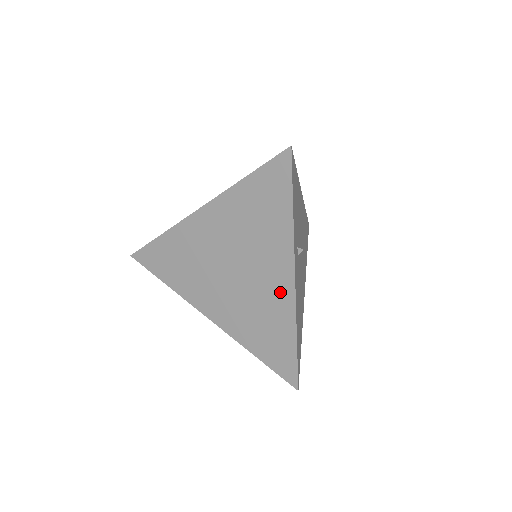
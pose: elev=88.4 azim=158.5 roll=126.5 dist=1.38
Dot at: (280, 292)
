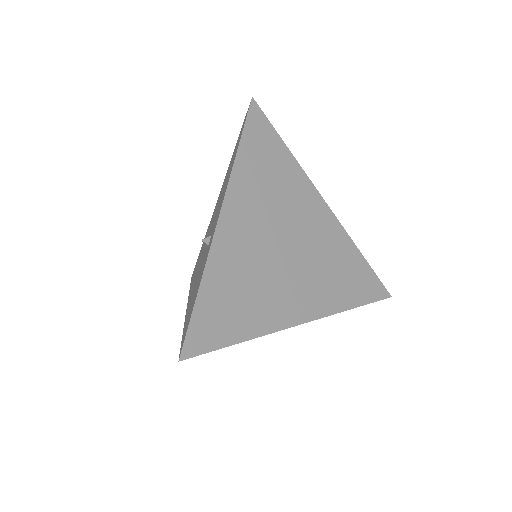
Dot at: (327, 225)
